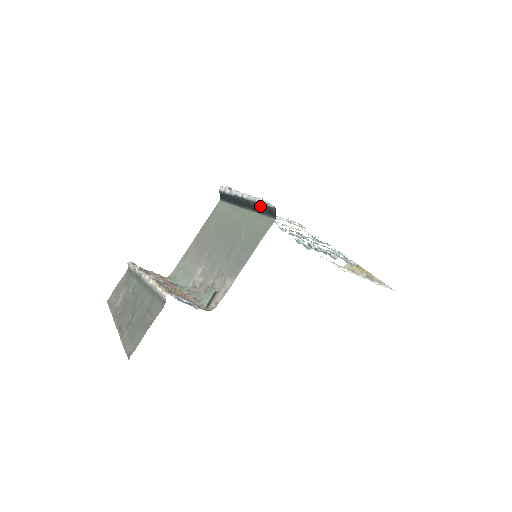
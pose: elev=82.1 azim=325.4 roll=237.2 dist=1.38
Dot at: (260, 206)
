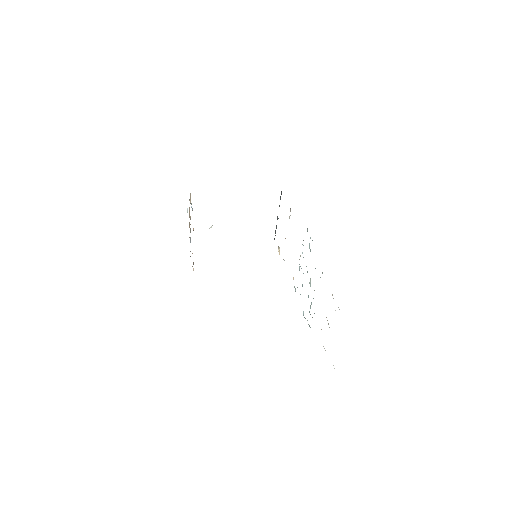
Dot at: occluded
